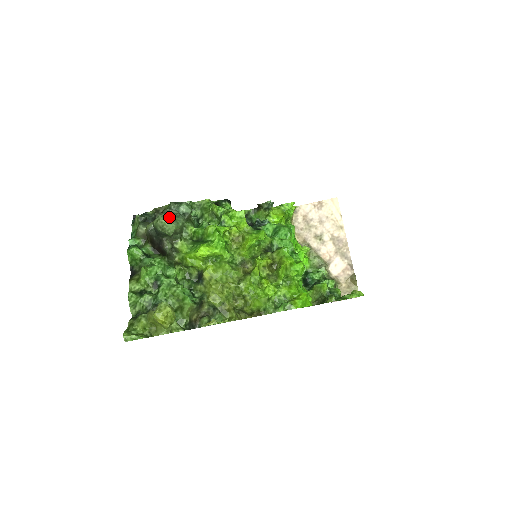
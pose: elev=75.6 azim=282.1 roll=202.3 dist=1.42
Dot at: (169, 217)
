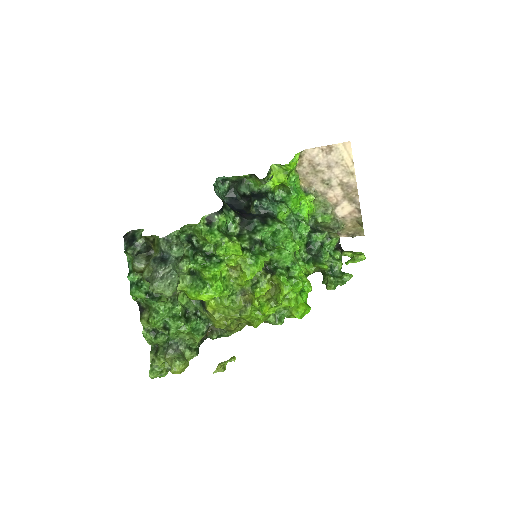
Dot at: (163, 284)
